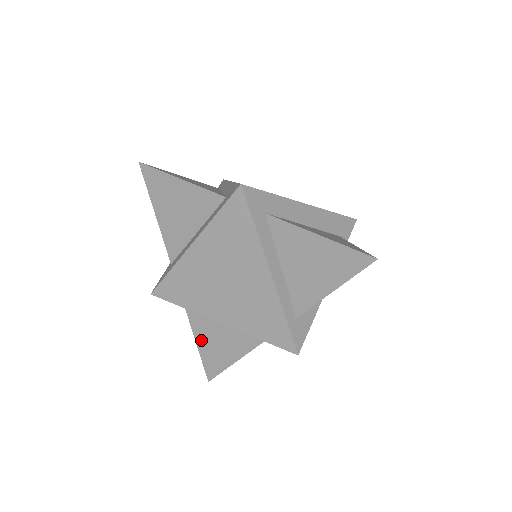
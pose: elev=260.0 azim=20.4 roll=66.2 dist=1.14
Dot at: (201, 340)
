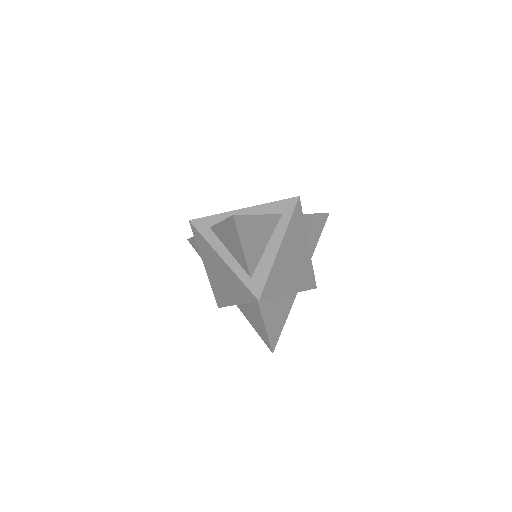
Dot at: (253, 325)
